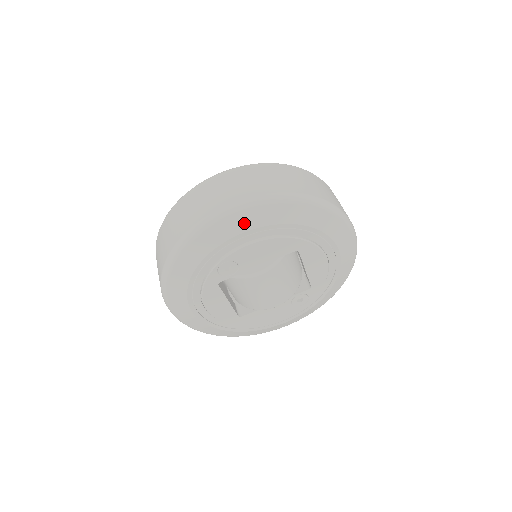
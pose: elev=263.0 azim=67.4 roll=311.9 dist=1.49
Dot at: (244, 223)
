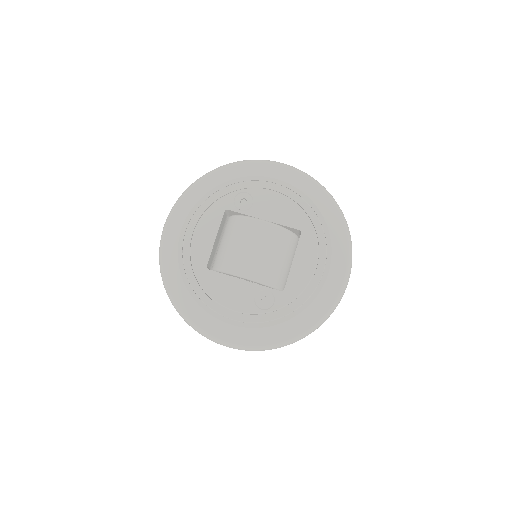
Dot at: (283, 175)
